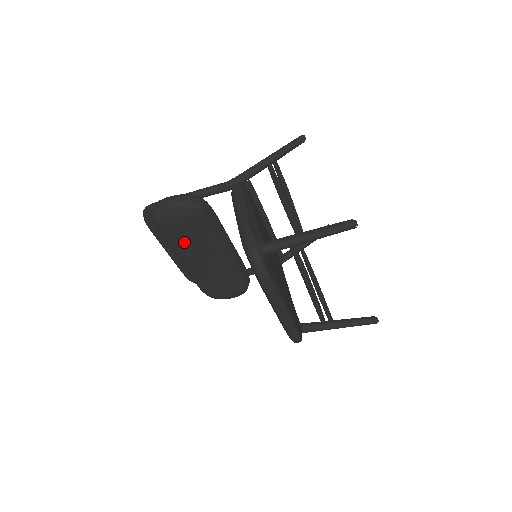
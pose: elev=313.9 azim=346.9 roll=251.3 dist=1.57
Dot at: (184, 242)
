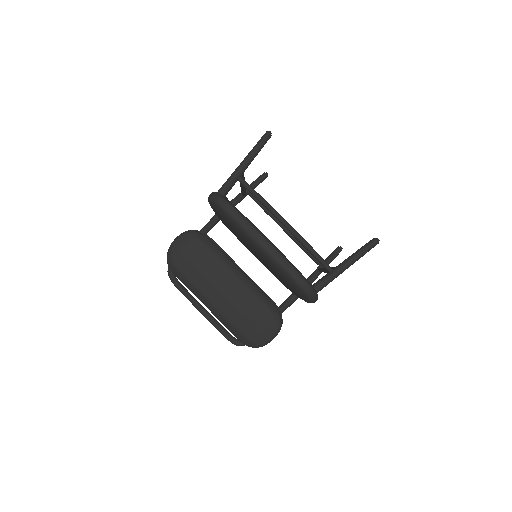
Dot at: (199, 276)
